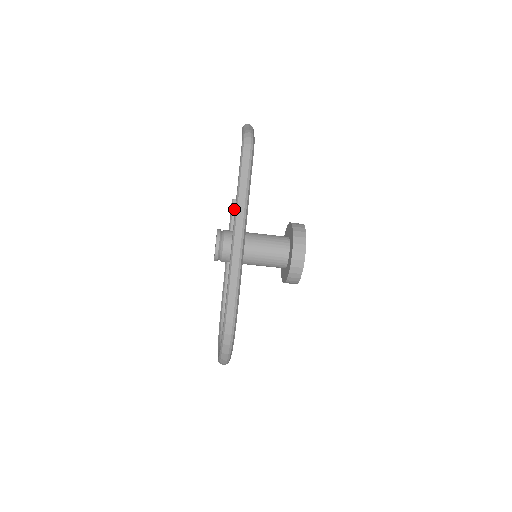
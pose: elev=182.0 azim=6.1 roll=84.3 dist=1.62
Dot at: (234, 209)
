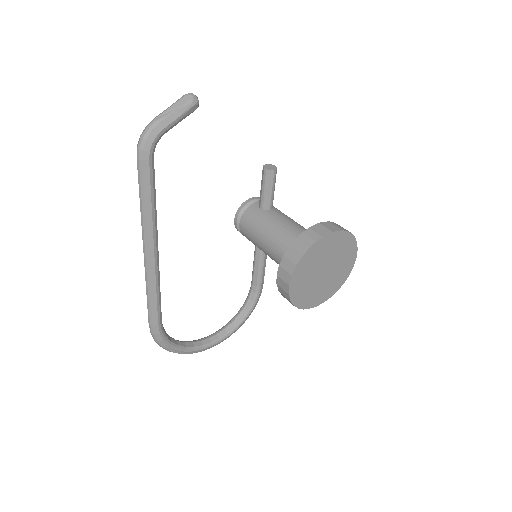
Dot at: (262, 180)
